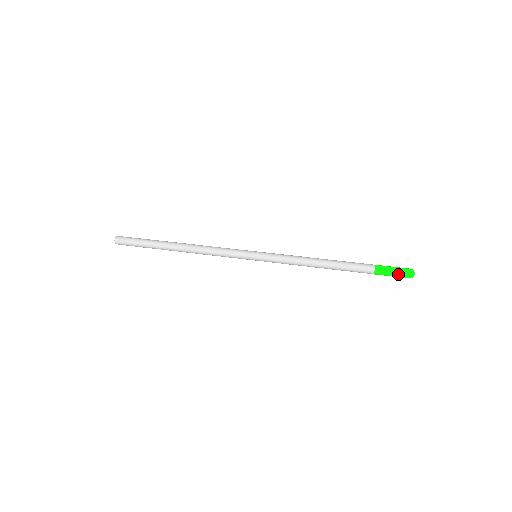
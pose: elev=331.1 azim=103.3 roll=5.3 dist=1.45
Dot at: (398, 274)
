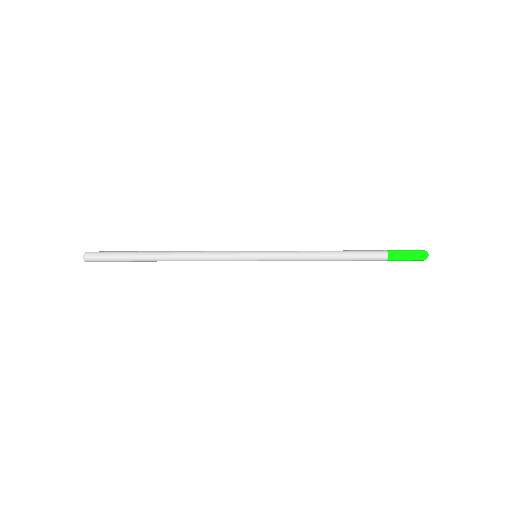
Dot at: (412, 252)
